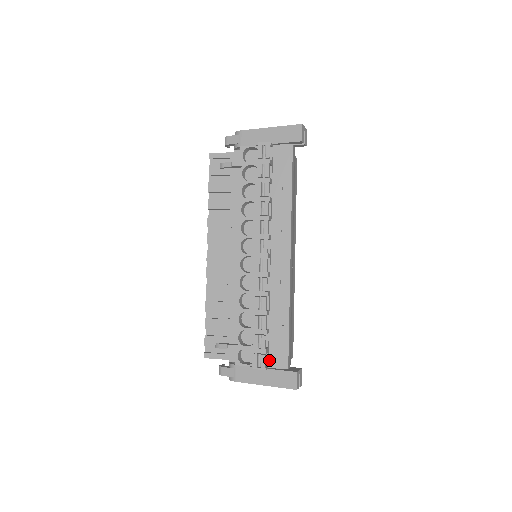
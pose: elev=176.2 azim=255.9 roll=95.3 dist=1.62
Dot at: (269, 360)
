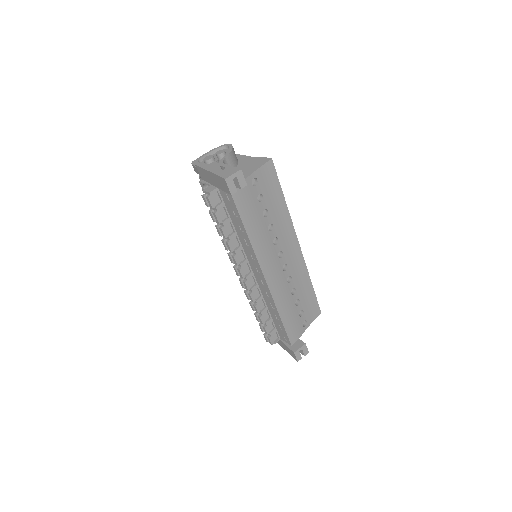
Dot at: (279, 335)
